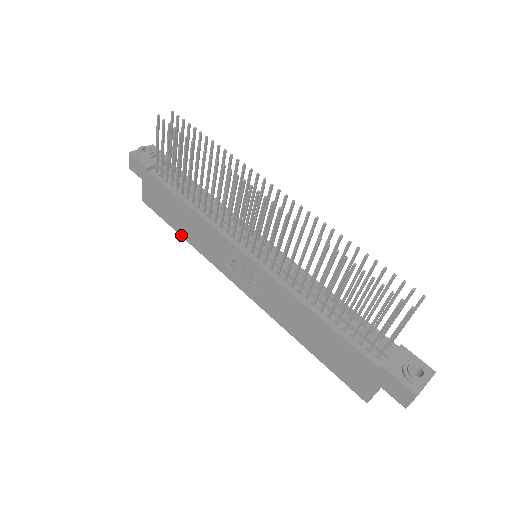
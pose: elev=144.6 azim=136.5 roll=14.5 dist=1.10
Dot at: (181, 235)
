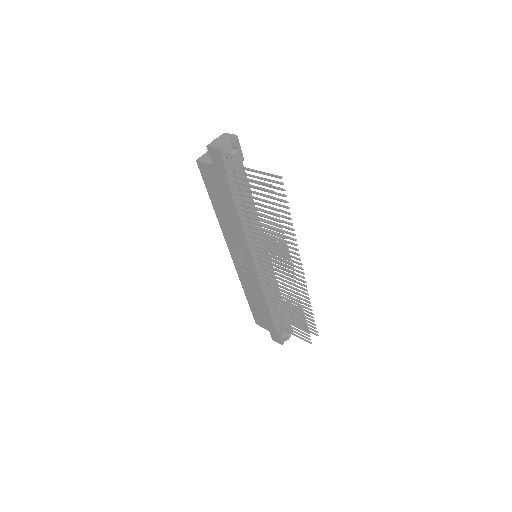
Dot at: (213, 206)
